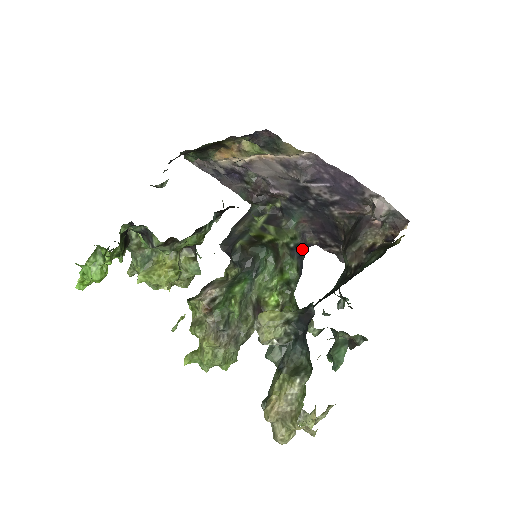
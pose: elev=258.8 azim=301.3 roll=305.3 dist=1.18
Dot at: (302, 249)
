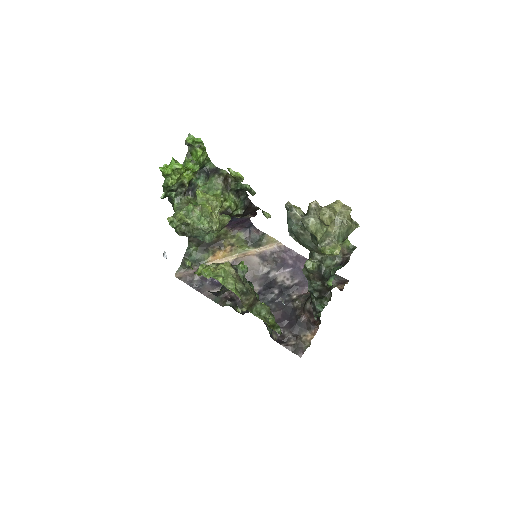
Dot at: occluded
